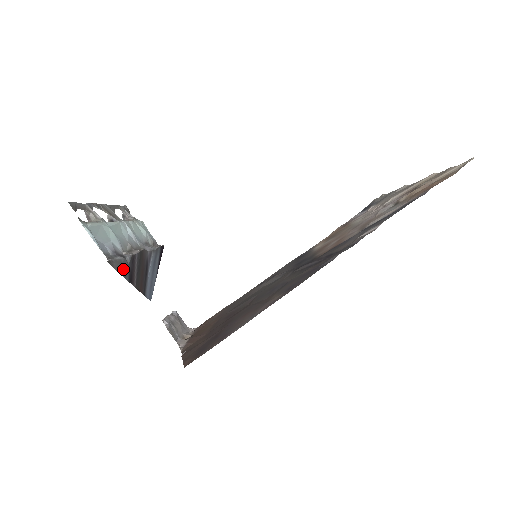
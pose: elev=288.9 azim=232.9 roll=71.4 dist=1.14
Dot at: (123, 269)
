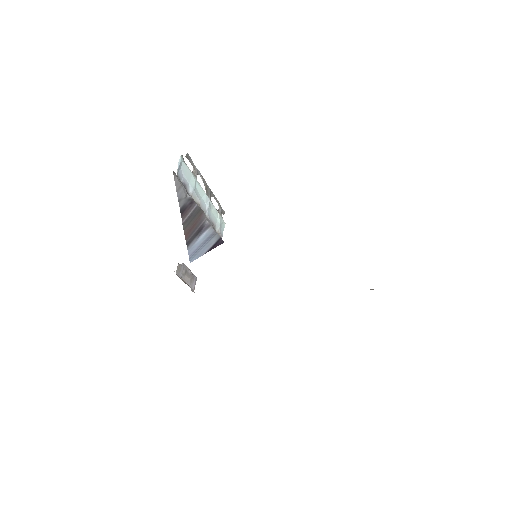
Dot at: (181, 193)
